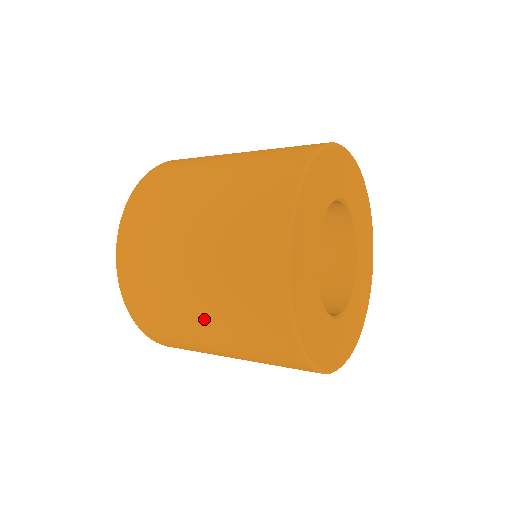
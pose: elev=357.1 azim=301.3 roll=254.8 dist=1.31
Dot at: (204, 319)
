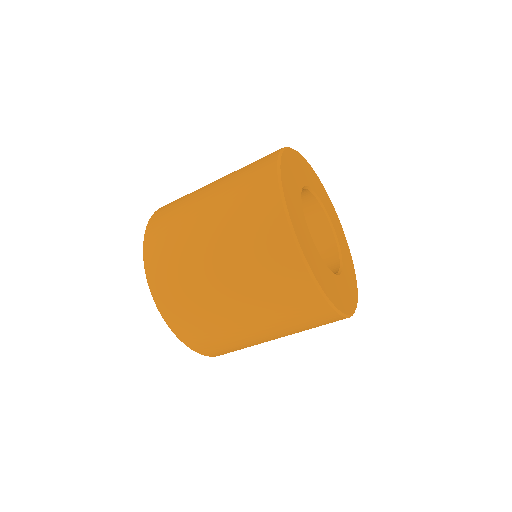
Dot at: (237, 301)
